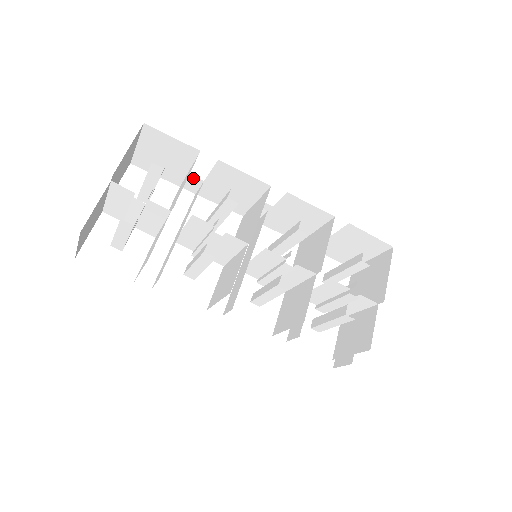
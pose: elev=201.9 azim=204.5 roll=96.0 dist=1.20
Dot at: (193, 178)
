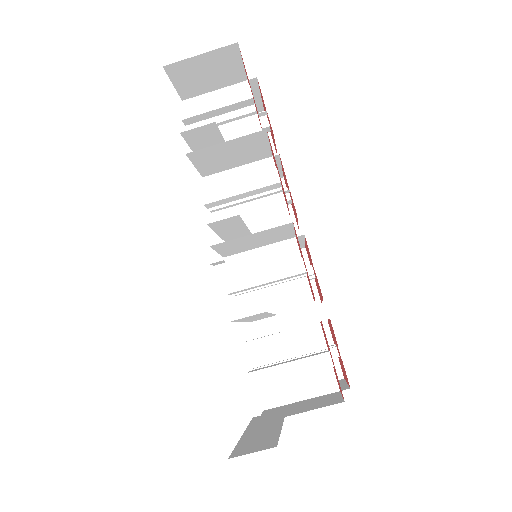
Dot at: occluded
